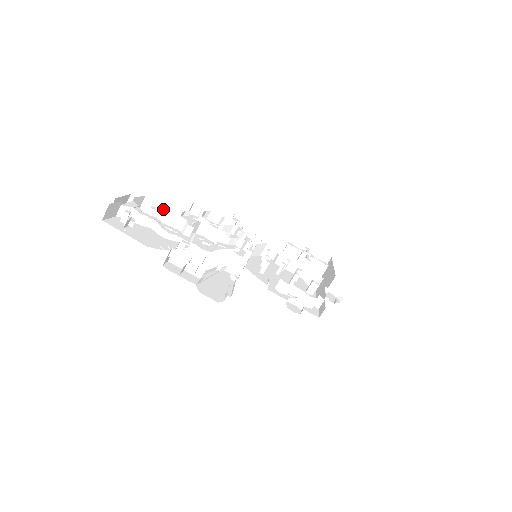
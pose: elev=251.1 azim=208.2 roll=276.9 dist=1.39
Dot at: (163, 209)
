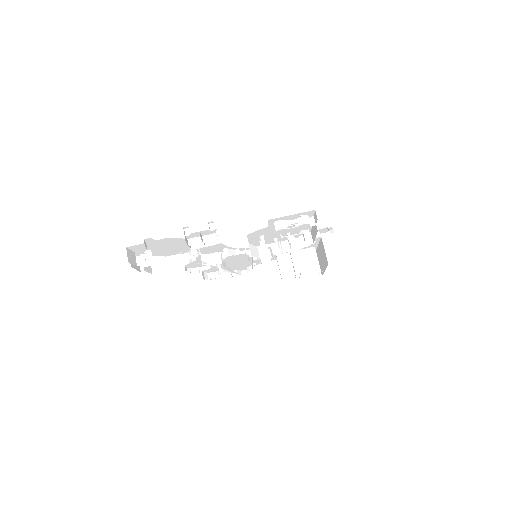
Dot at: occluded
